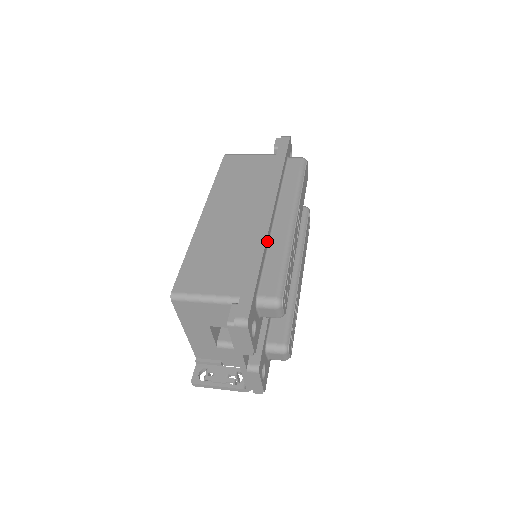
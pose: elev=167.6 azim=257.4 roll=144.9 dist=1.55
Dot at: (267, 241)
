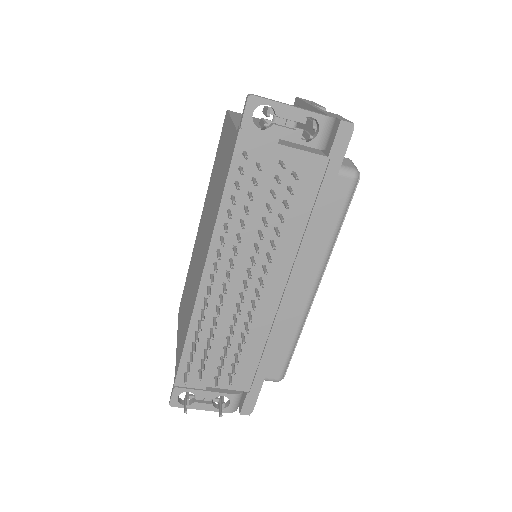
Dot at: occluded
